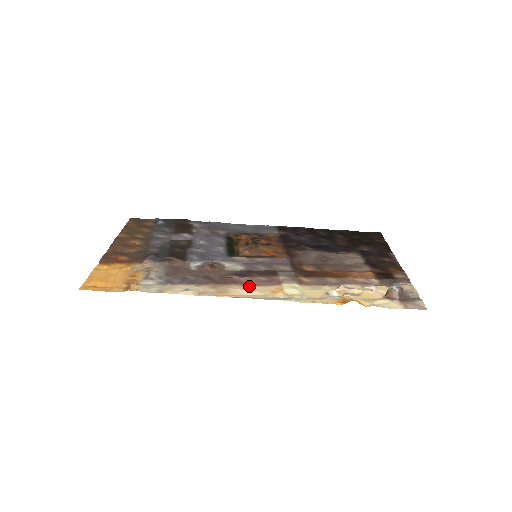
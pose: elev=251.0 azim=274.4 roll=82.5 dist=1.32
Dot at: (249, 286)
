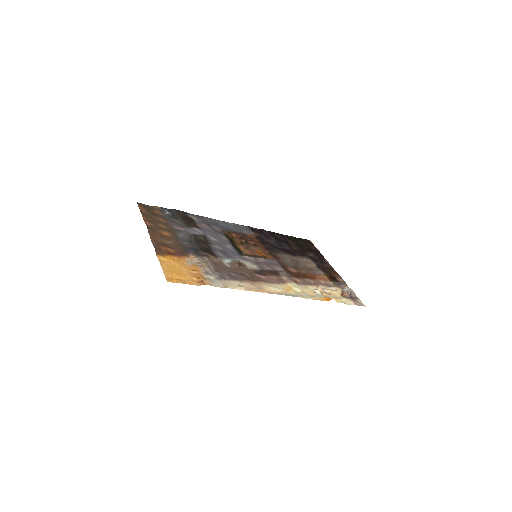
Dot at: (271, 284)
